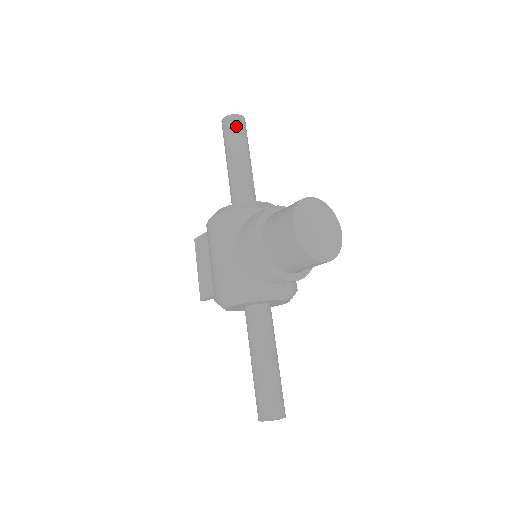
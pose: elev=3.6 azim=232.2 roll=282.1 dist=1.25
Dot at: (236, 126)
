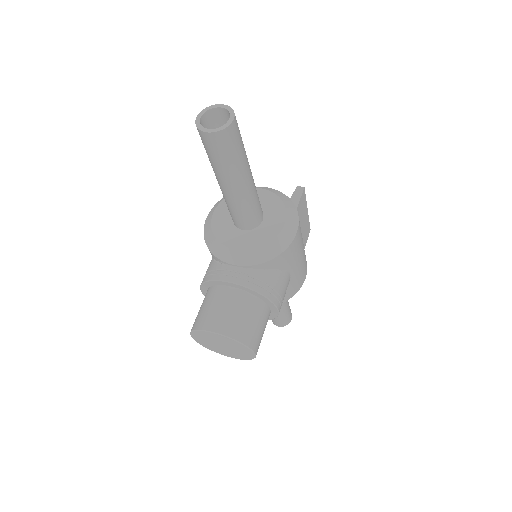
Dot at: (206, 146)
